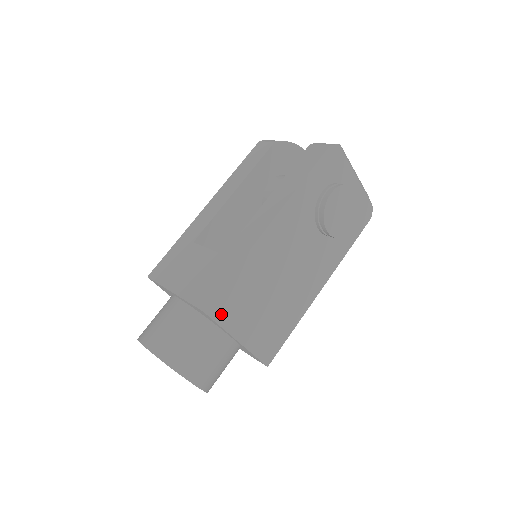
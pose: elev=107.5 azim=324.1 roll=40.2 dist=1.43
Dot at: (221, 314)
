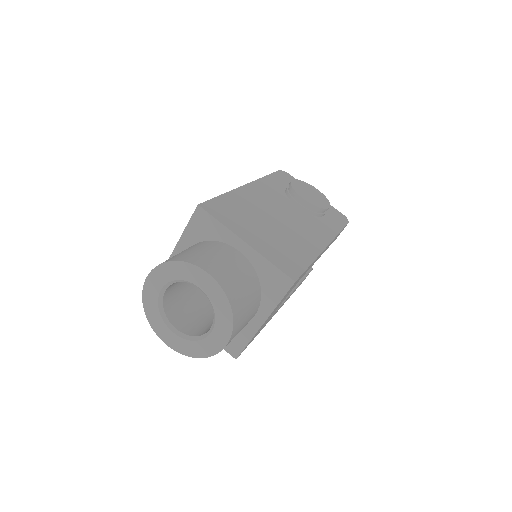
Dot at: (218, 215)
